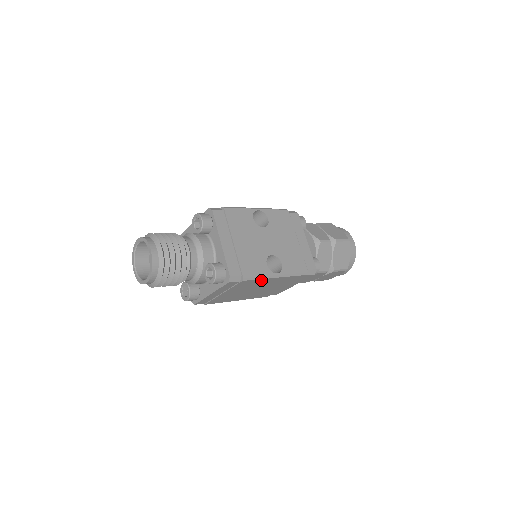
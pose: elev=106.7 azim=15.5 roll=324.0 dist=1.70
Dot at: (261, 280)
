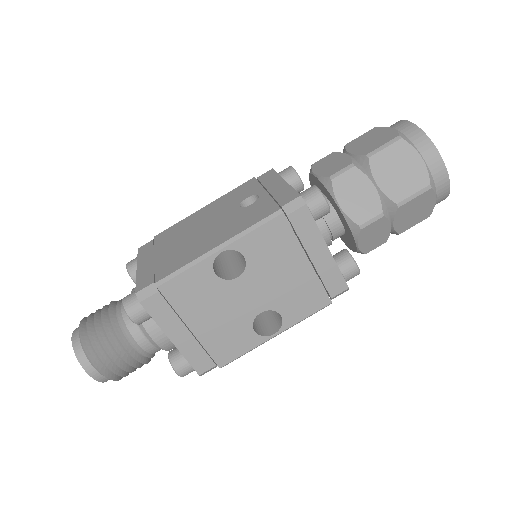
Dot at: occluded
